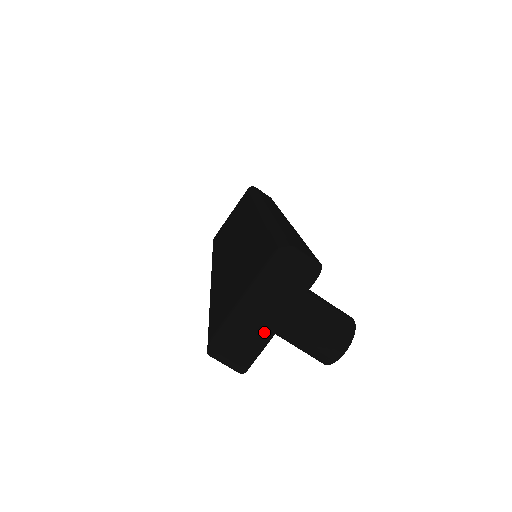
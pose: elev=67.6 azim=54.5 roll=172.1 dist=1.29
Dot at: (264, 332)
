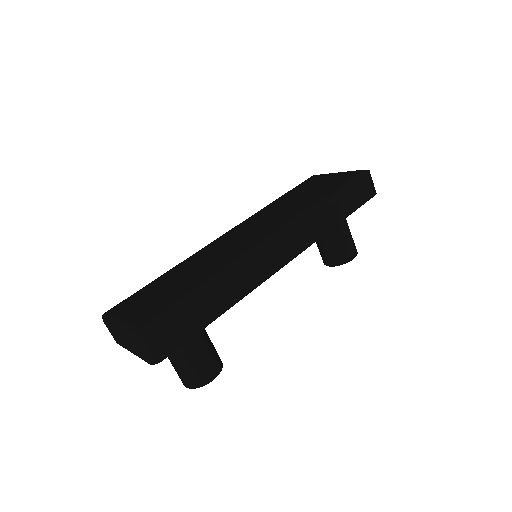
Dot at: (124, 344)
